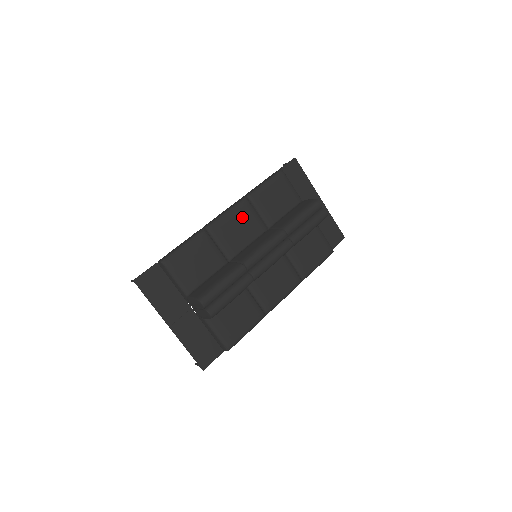
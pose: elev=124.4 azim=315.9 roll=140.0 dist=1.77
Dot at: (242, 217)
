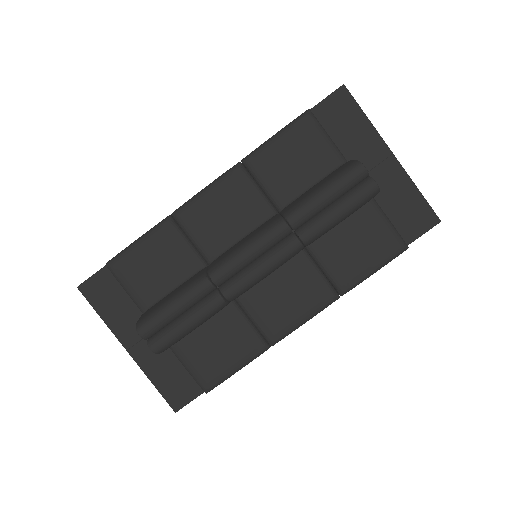
Dot at: (230, 196)
